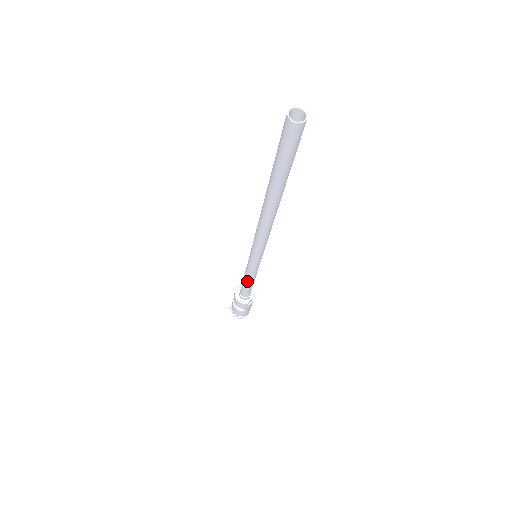
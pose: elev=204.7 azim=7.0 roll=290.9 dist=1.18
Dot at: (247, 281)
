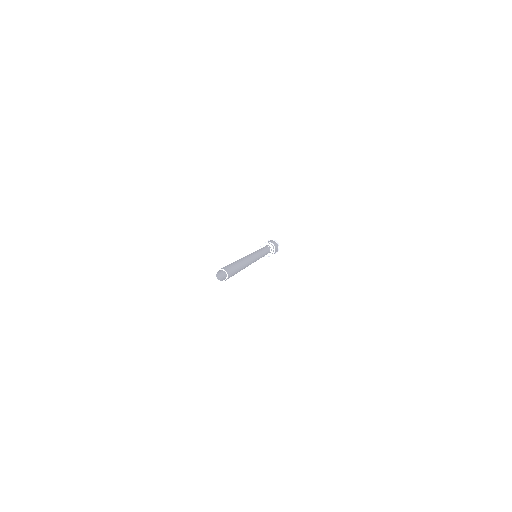
Dot at: occluded
